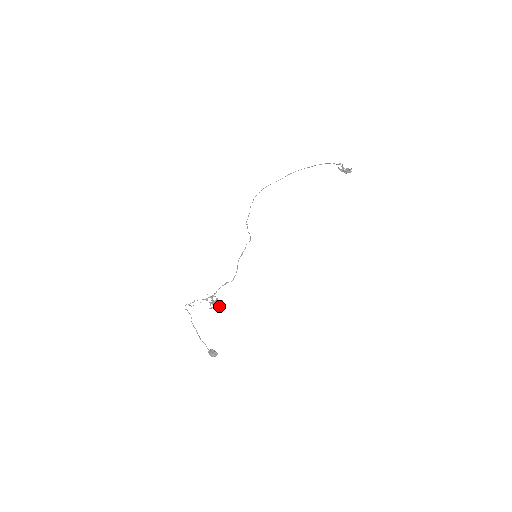
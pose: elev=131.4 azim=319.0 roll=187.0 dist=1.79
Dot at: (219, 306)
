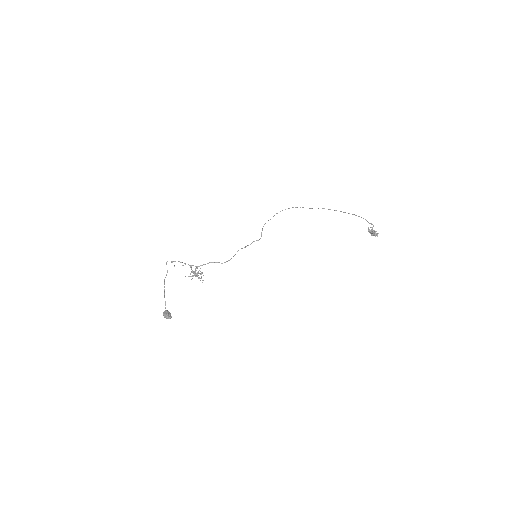
Dot at: (198, 278)
